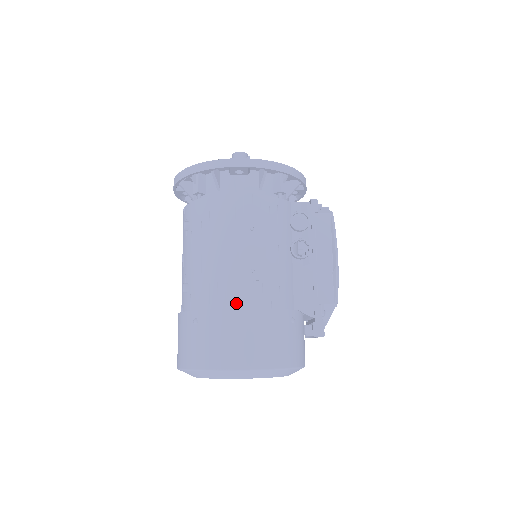
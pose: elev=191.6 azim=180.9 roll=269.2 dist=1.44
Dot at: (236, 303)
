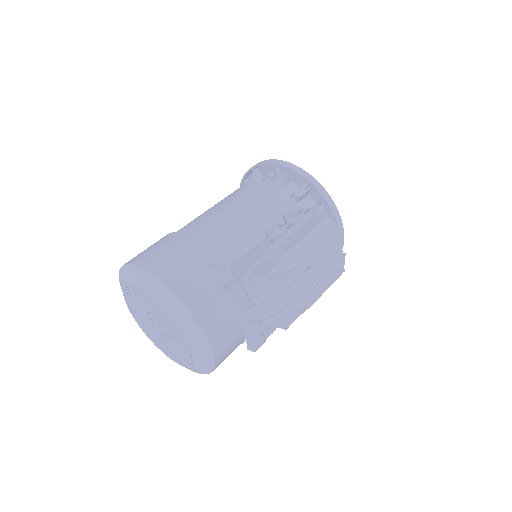
Dot at: (183, 232)
